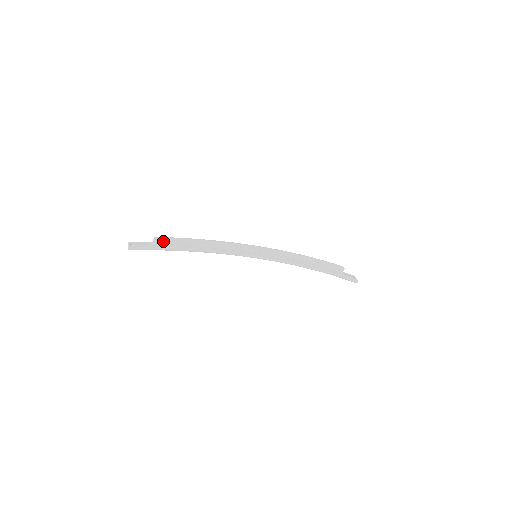
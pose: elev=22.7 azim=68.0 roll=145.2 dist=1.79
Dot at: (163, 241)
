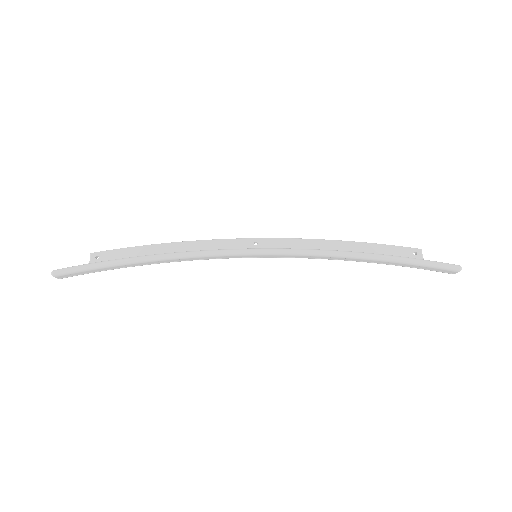
Dot at: (104, 255)
